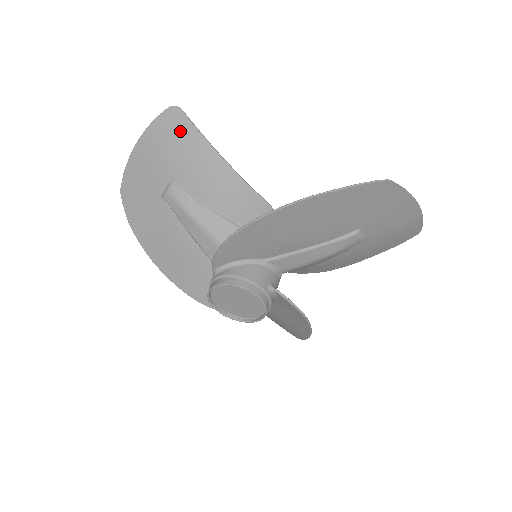
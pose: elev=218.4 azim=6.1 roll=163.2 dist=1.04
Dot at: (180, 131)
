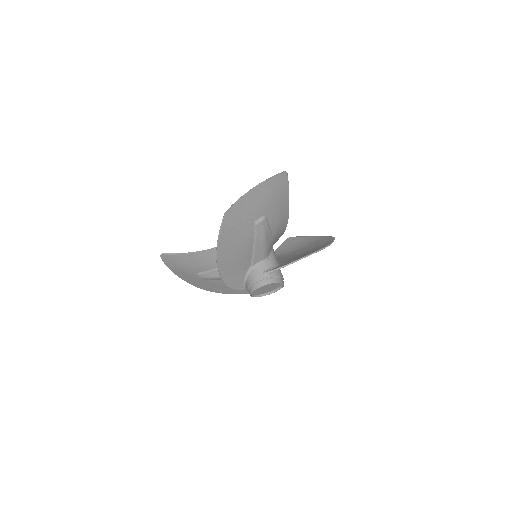
Dot at: (173, 260)
